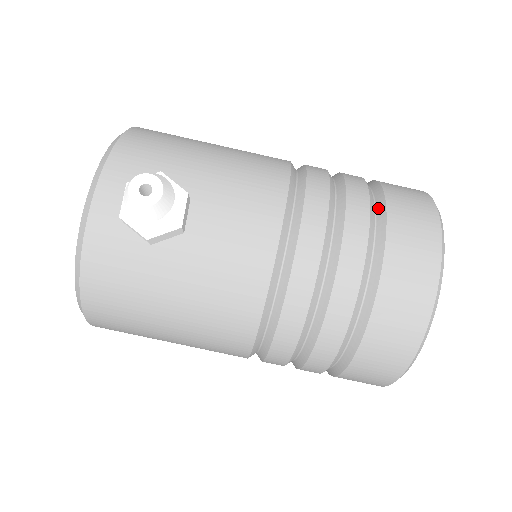
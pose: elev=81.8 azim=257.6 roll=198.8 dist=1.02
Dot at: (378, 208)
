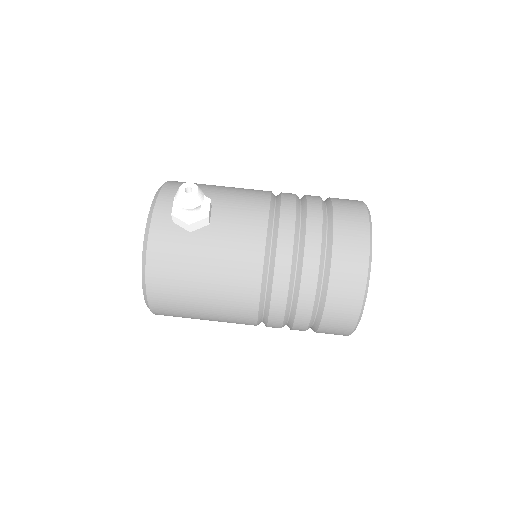
Dot at: (328, 206)
